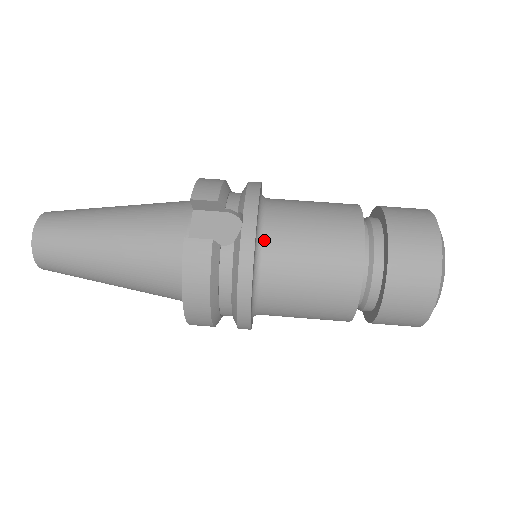
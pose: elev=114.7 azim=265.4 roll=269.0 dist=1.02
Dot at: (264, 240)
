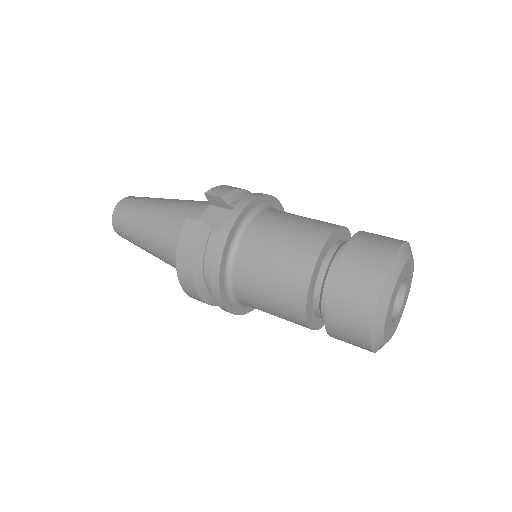
Dot at: (244, 233)
